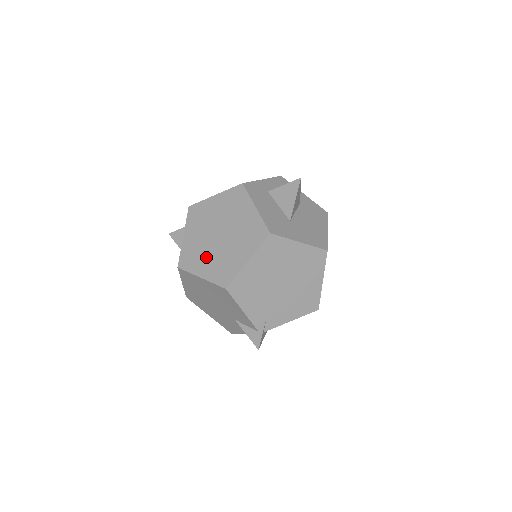
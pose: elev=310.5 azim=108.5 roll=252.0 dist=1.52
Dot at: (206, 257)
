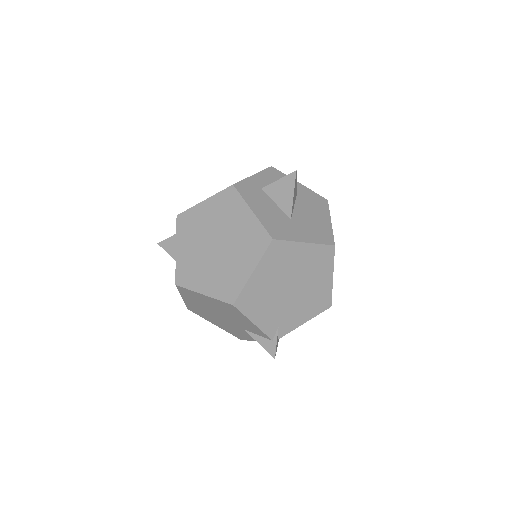
Dot at: (205, 271)
